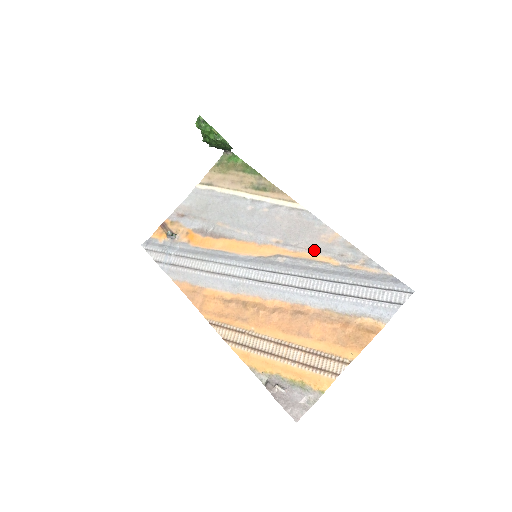
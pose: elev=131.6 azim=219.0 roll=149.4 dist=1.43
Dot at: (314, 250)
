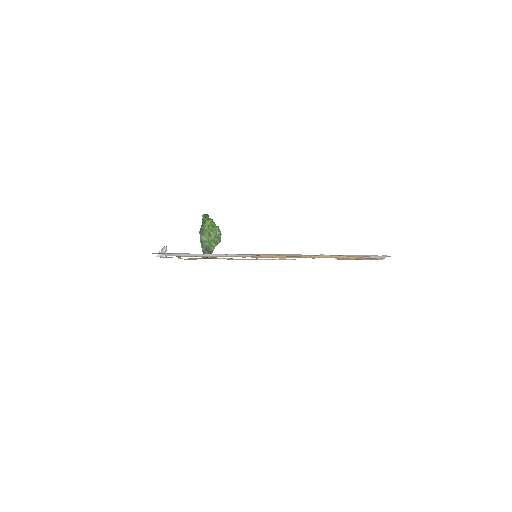
Dot at: occluded
